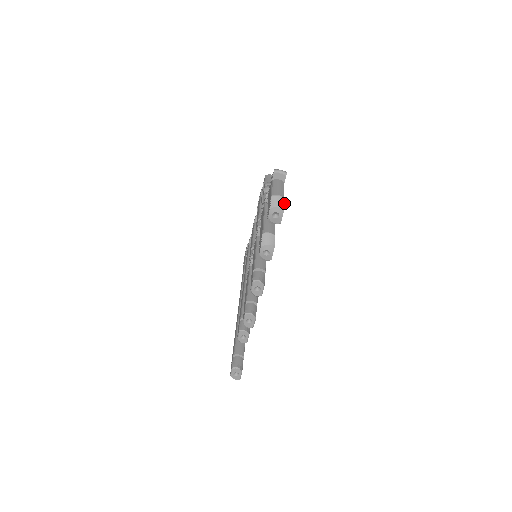
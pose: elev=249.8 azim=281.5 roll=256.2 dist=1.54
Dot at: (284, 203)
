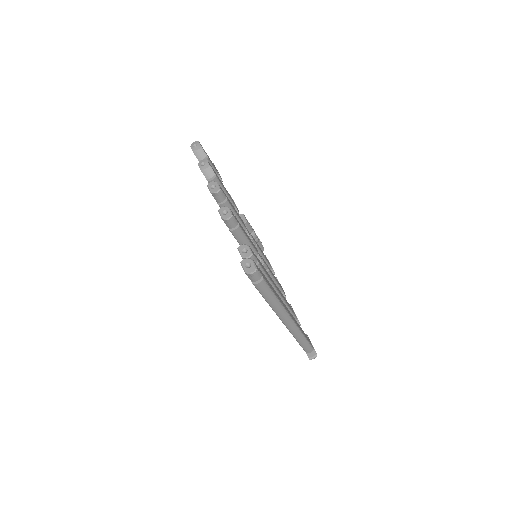
Dot at: (201, 145)
